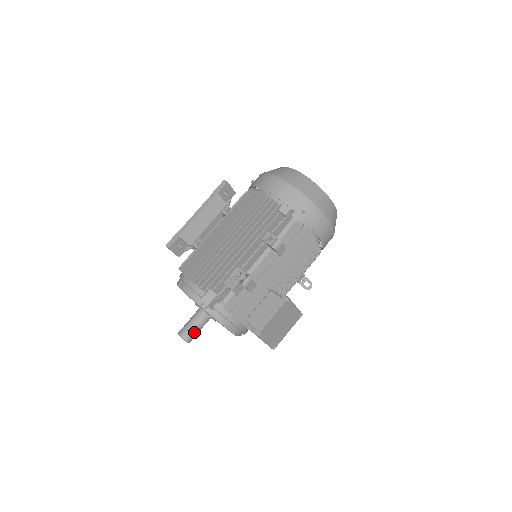
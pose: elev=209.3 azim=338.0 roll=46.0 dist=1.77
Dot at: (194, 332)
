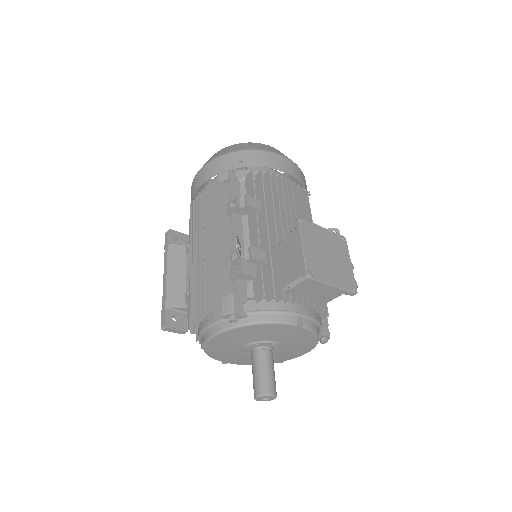
Dot at: (267, 377)
